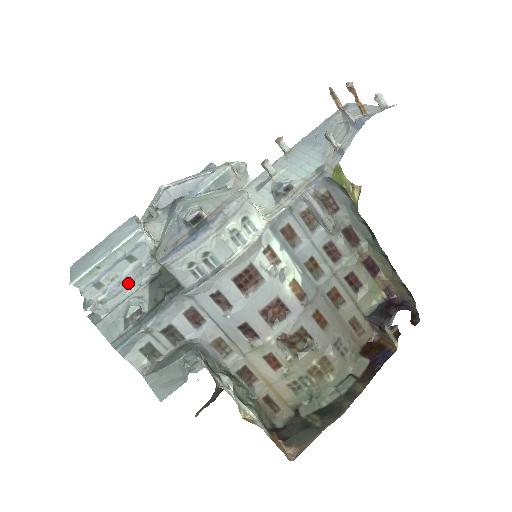
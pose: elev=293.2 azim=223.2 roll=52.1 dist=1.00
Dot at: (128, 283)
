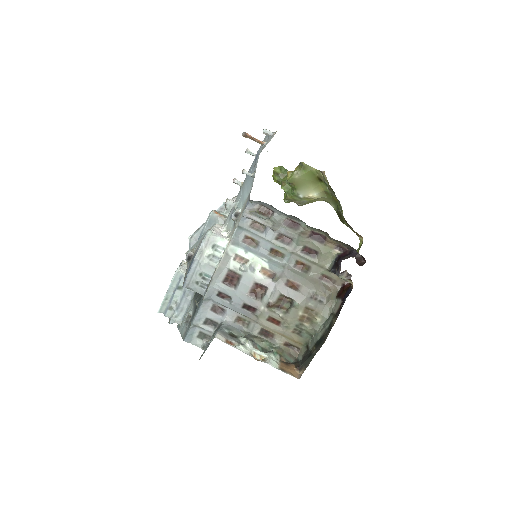
Dot at: (184, 302)
